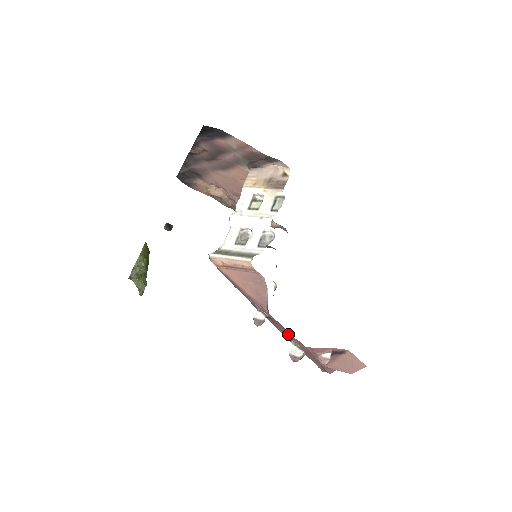
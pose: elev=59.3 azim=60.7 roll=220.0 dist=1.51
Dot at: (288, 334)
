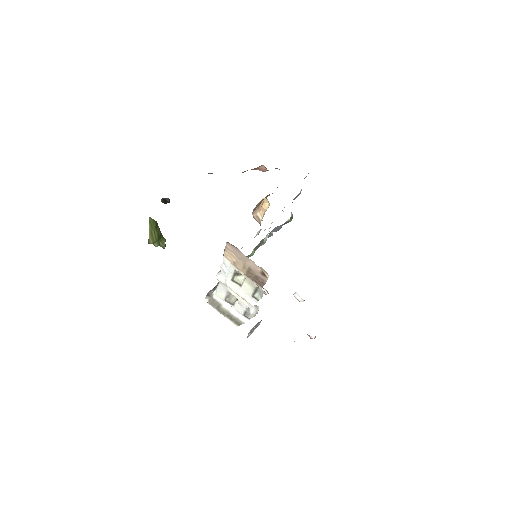
Dot at: occluded
